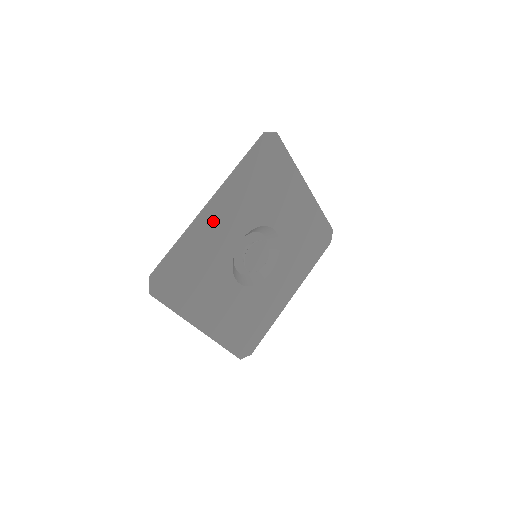
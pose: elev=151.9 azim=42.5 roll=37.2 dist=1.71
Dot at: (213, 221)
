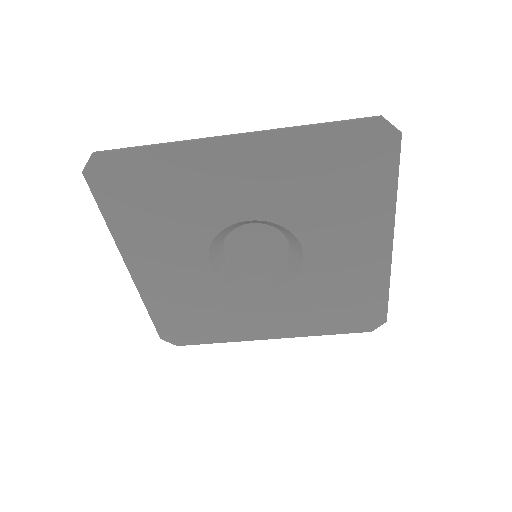
Dot at: (222, 164)
